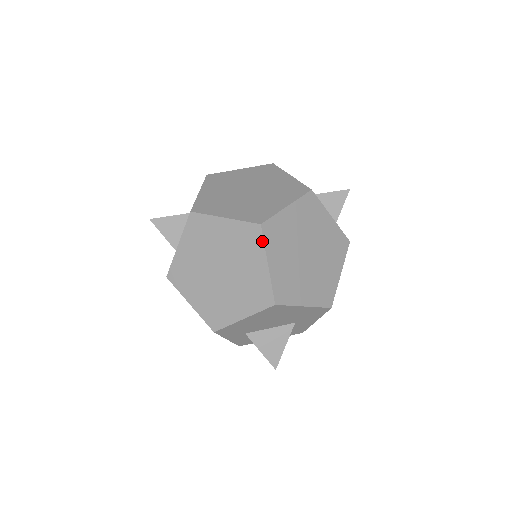
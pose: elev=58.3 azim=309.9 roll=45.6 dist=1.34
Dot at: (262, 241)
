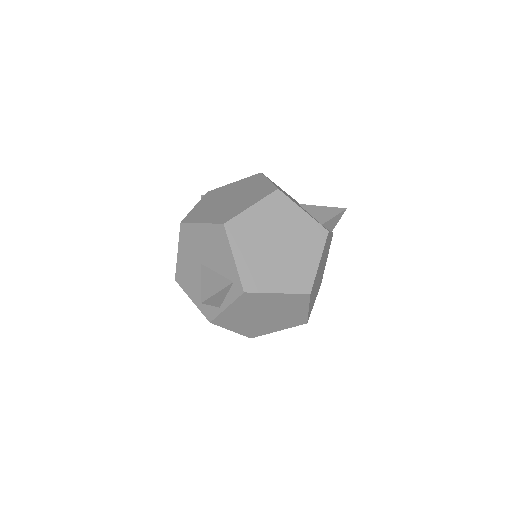
Dot at: (308, 301)
